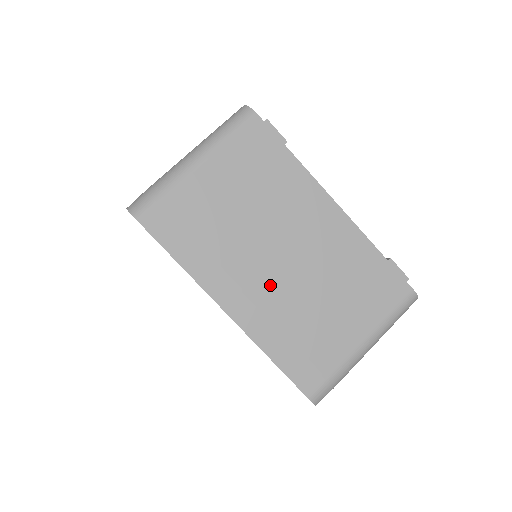
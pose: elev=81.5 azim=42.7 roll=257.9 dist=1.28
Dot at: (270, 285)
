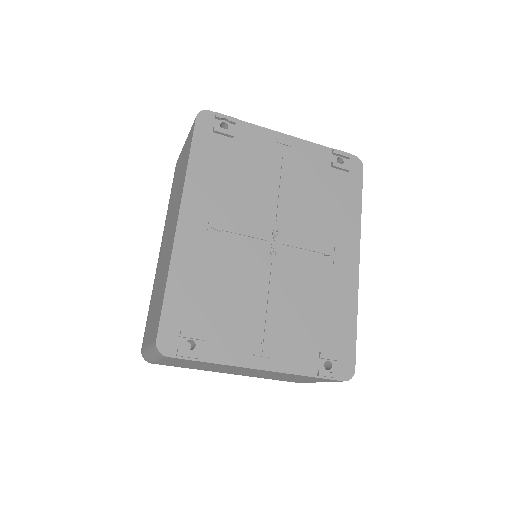
Dot at: occluded
